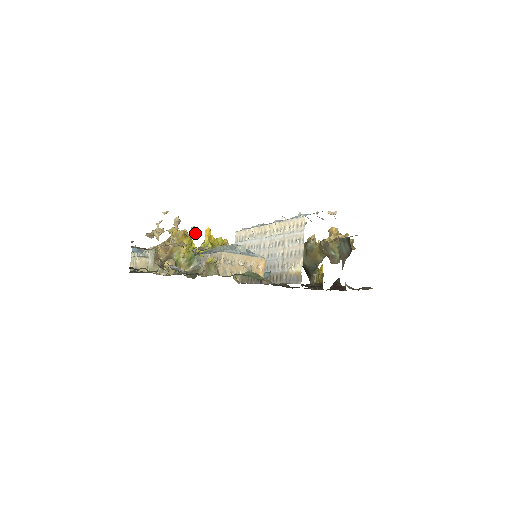
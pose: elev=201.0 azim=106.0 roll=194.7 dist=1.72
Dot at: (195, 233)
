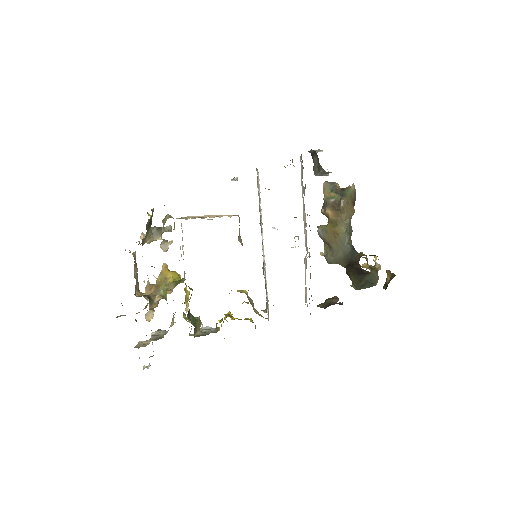
Dot at: (165, 242)
